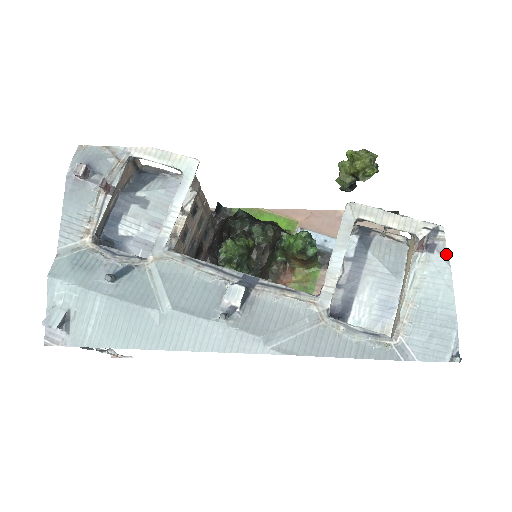
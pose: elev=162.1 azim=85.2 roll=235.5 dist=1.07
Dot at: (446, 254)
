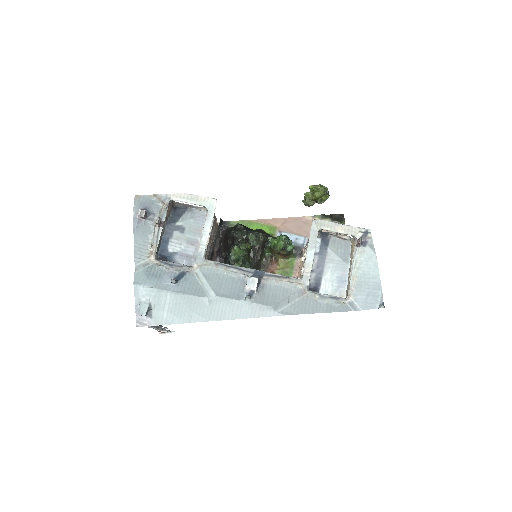
Dot at: (373, 247)
